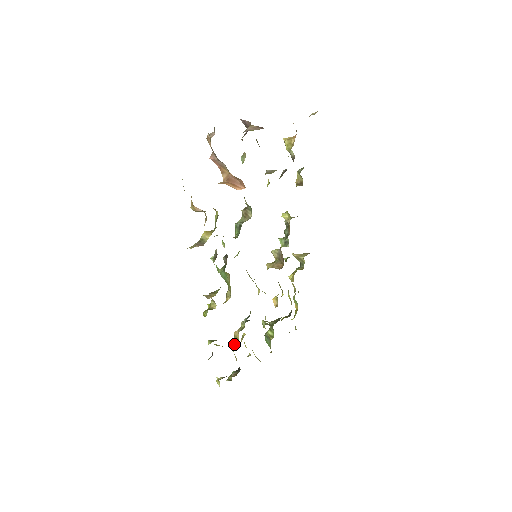
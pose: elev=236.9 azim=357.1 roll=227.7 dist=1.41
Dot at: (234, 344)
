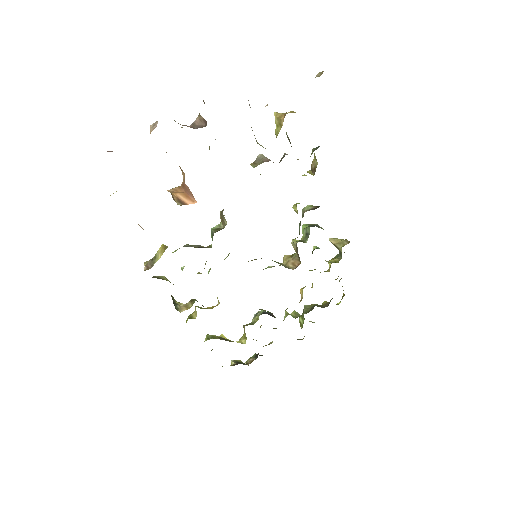
Dot at: (244, 337)
